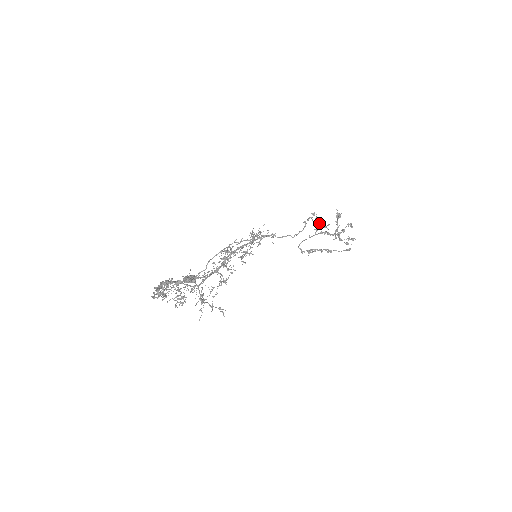
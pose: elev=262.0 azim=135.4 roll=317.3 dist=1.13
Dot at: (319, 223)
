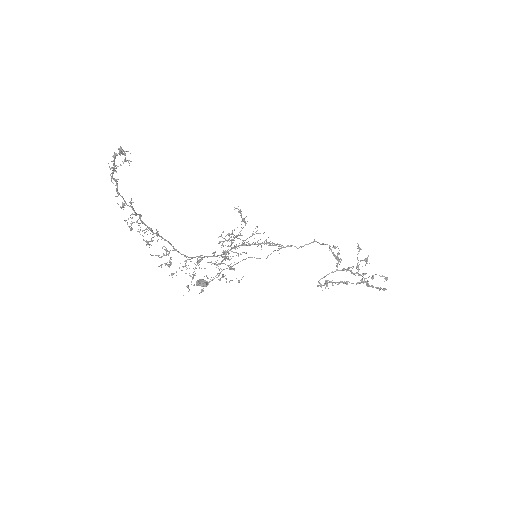
Dot at: occluded
